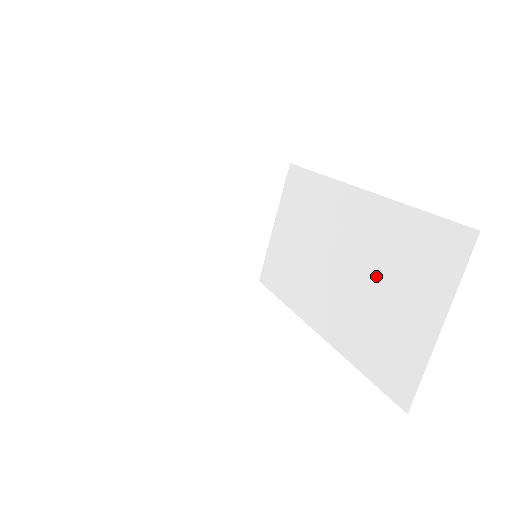
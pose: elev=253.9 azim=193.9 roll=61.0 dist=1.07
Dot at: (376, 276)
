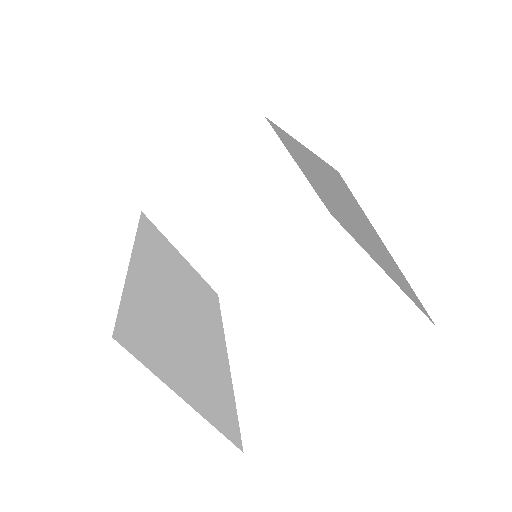
Dot at: (347, 211)
